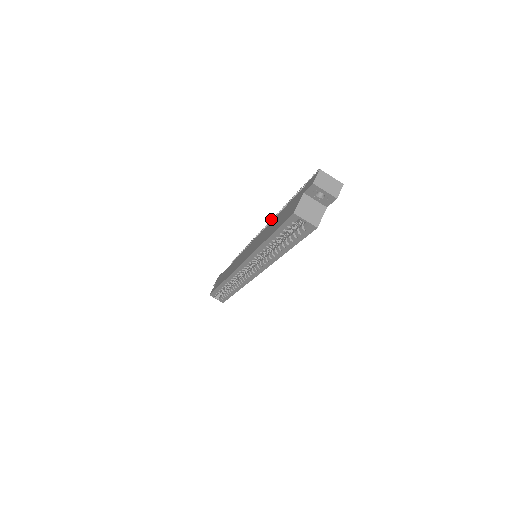
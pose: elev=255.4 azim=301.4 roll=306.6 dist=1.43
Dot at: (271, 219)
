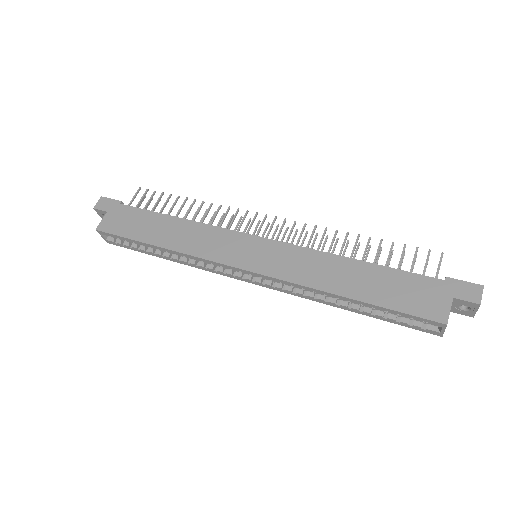
Dot at: occluded
